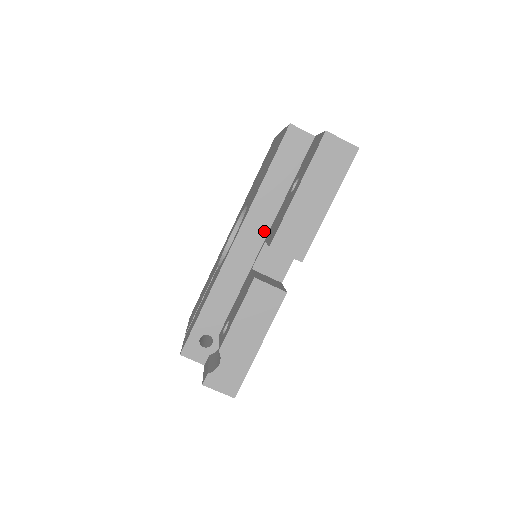
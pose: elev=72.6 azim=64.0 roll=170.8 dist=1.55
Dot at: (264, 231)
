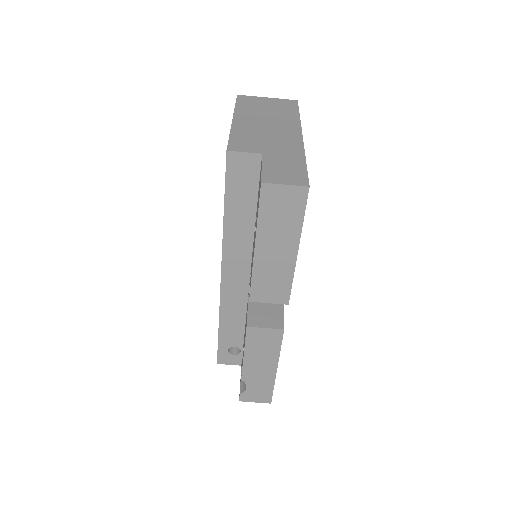
Dot at: (247, 259)
